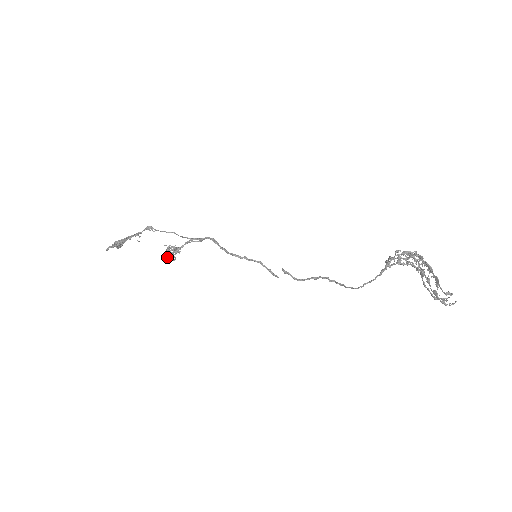
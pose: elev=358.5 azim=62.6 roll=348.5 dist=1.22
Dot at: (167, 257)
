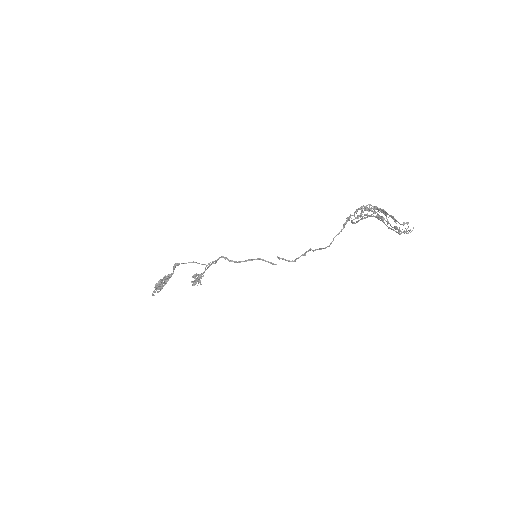
Dot at: (195, 284)
